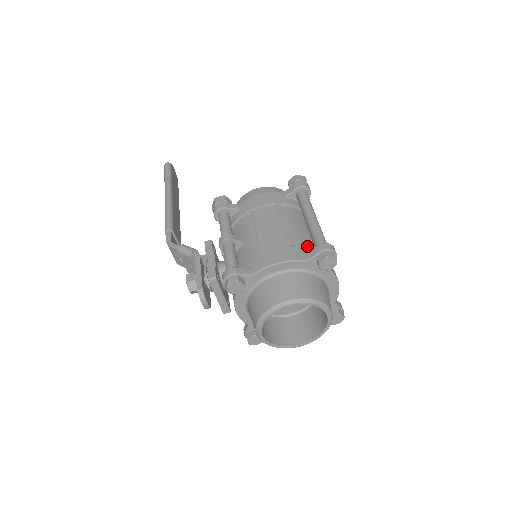
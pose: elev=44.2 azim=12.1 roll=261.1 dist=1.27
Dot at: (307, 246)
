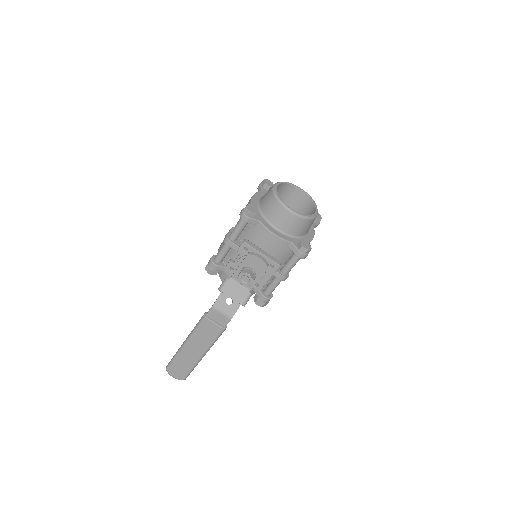
Dot at: occluded
